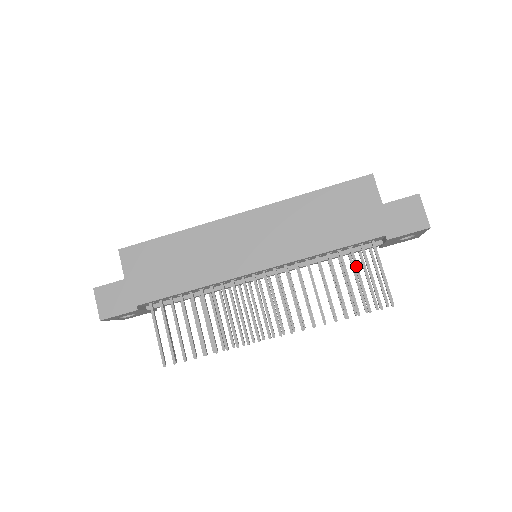
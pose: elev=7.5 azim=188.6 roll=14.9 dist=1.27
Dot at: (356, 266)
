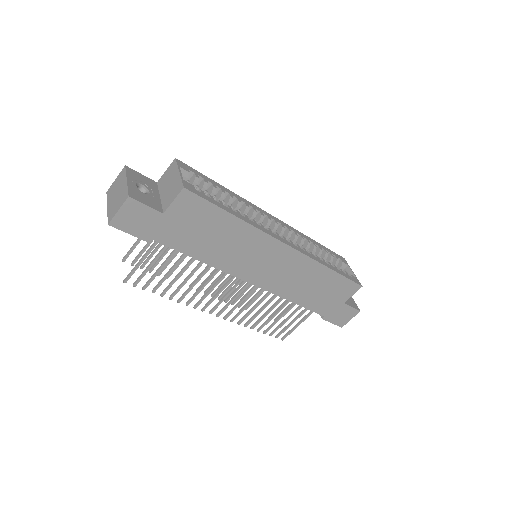
Dot at: occluded
